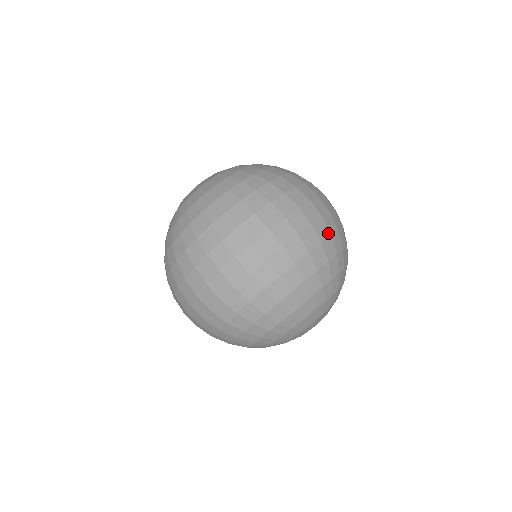
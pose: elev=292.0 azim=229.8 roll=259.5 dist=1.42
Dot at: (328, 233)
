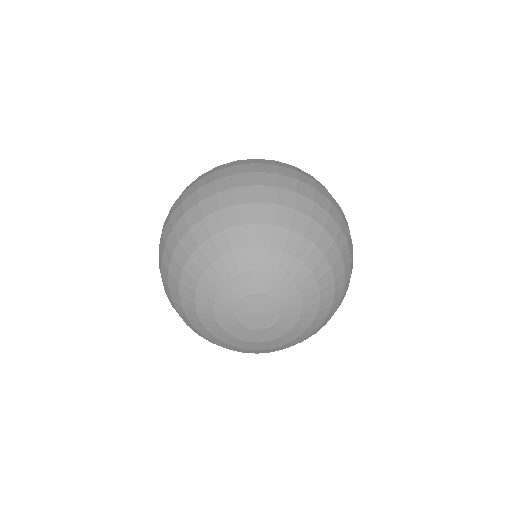
Dot at: (312, 197)
